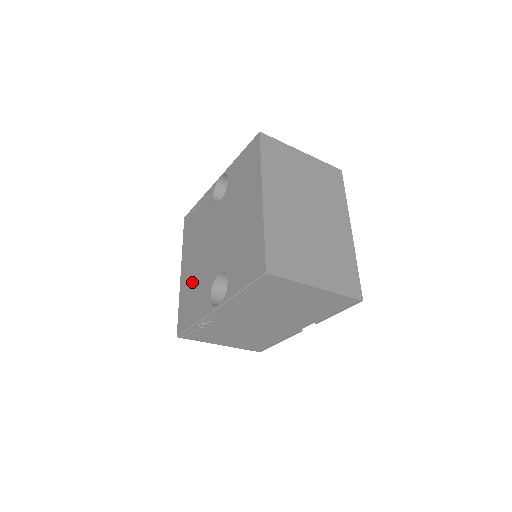
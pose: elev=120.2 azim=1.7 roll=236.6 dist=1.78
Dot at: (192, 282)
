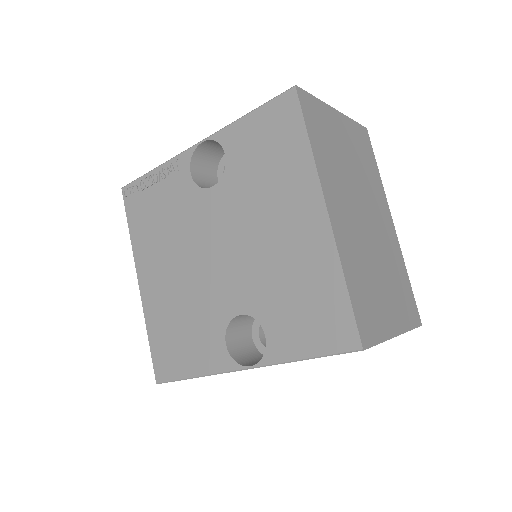
Dot at: (172, 308)
